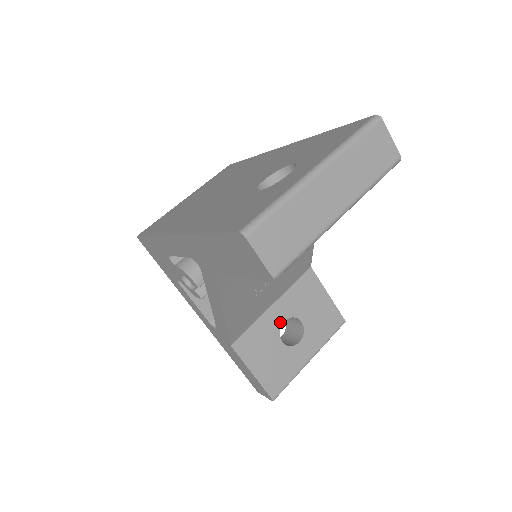
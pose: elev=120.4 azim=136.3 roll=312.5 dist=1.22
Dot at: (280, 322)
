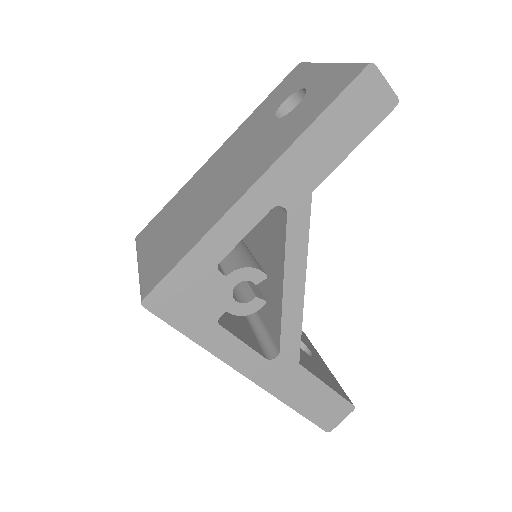
Dot at: occluded
